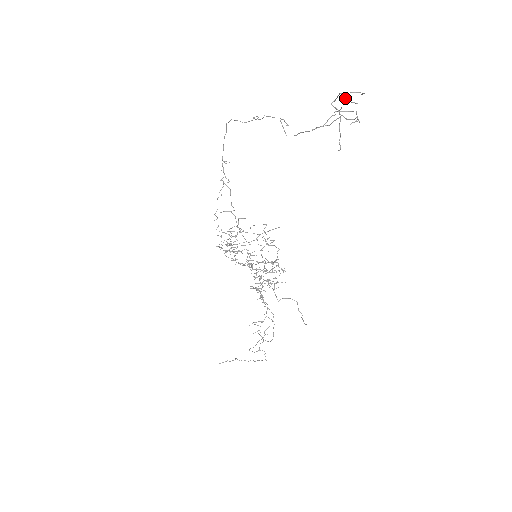
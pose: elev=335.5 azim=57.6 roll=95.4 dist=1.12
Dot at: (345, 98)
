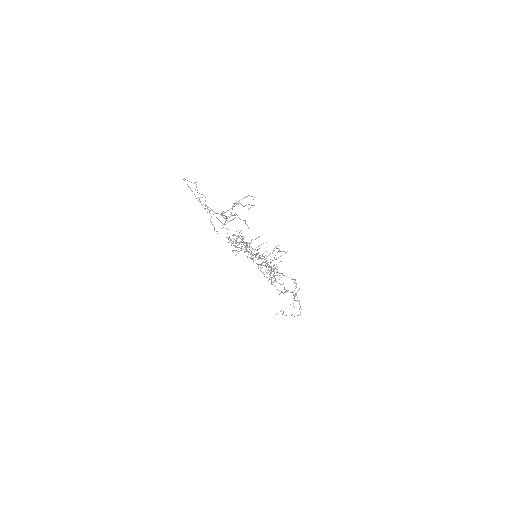
Dot at: occluded
